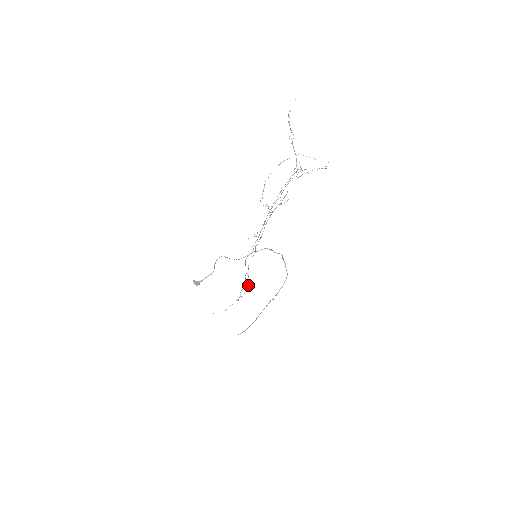
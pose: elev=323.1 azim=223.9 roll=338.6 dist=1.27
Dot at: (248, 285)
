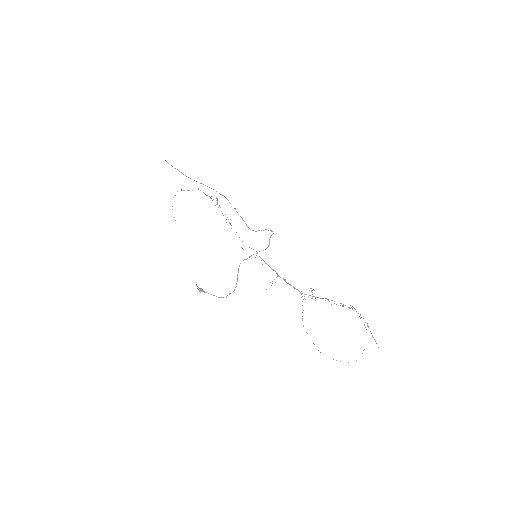
Dot at: (217, 200)
